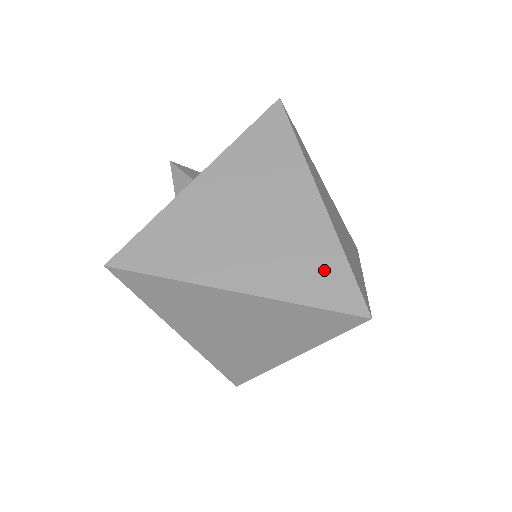
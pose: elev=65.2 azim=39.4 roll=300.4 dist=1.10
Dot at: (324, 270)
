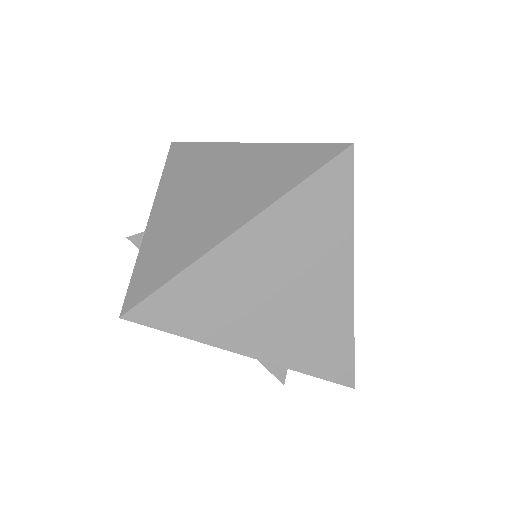
Dot at: (289, 161)
